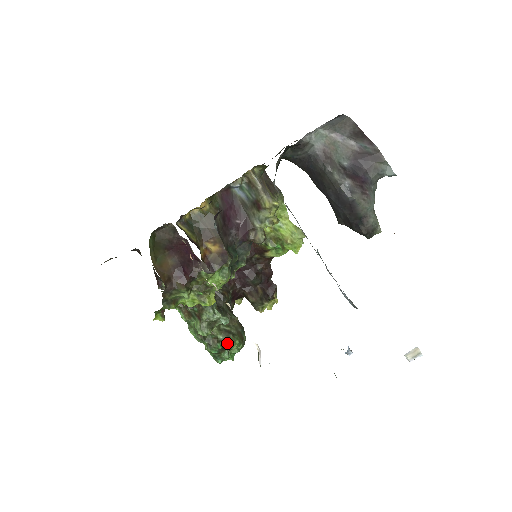
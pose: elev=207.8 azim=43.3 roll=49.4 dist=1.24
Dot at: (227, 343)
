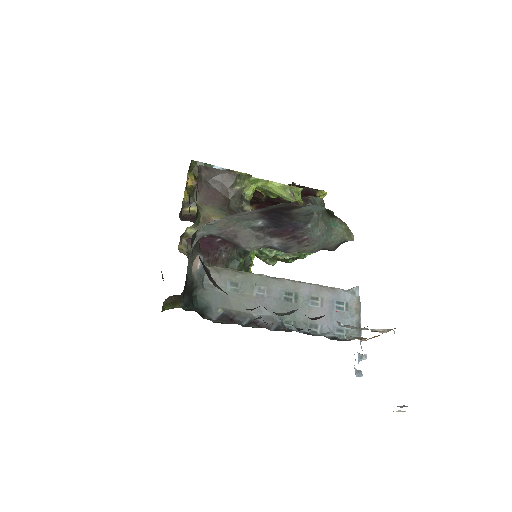
Dot at: occluded
